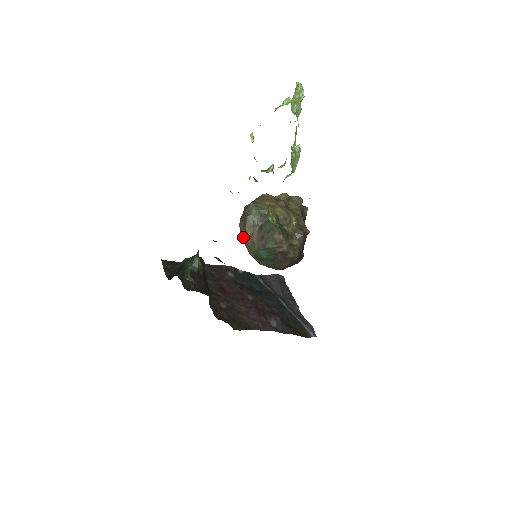
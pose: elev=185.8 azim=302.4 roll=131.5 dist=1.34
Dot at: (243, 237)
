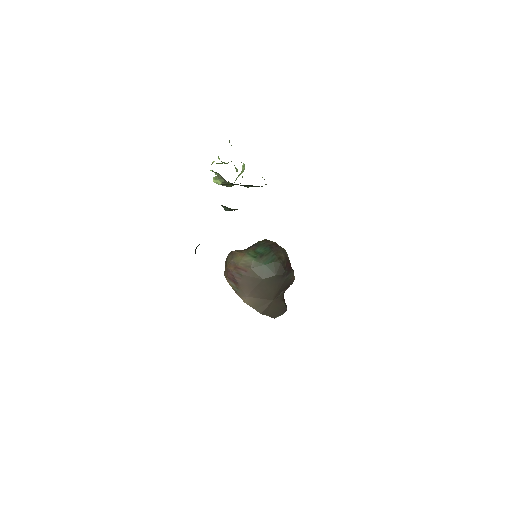
Dot at: (236, 261)
